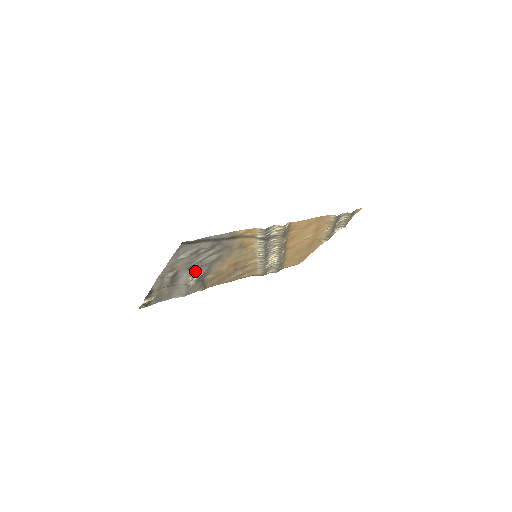
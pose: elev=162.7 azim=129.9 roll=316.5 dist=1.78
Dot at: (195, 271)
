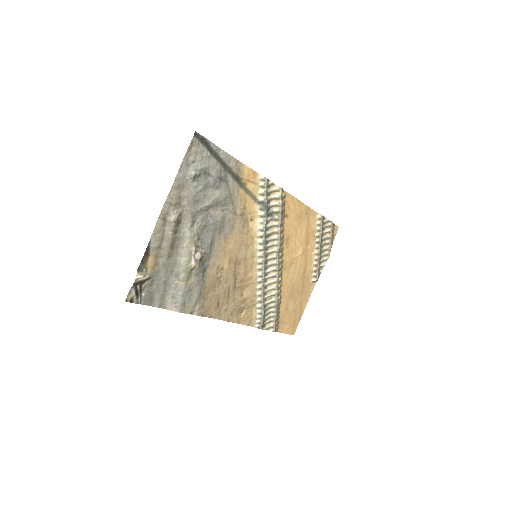
Dot at: (198, 235)
